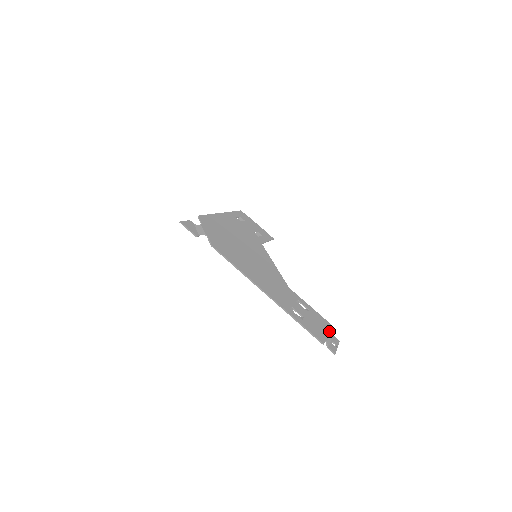
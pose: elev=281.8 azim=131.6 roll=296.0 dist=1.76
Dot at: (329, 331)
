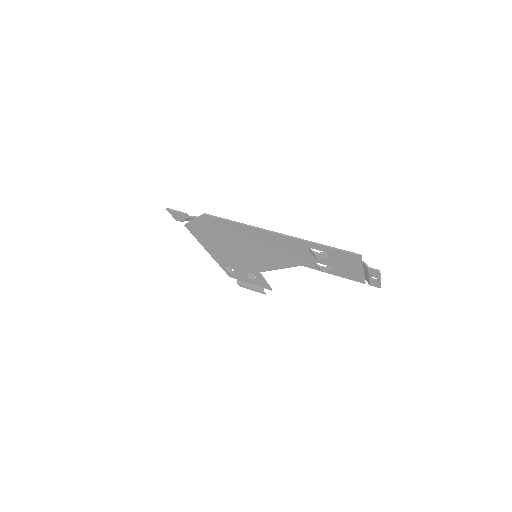
Dot at: (363, 273)
